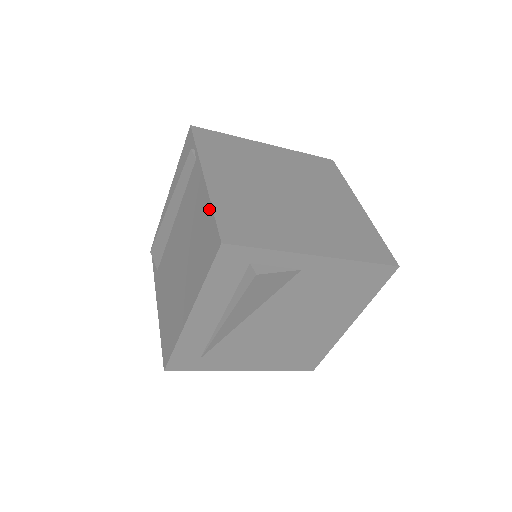
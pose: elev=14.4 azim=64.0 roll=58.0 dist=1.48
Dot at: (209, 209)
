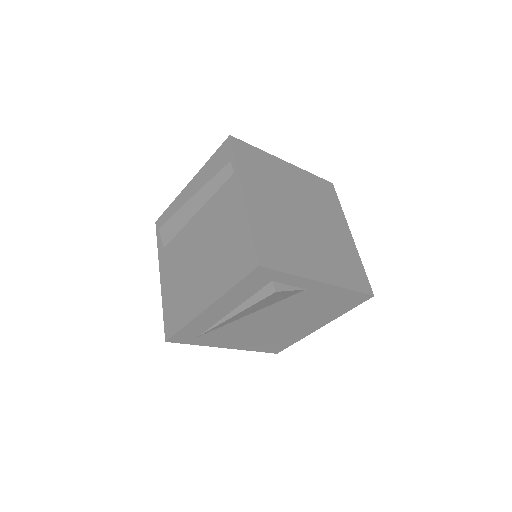
Dot at: (247, 229)
